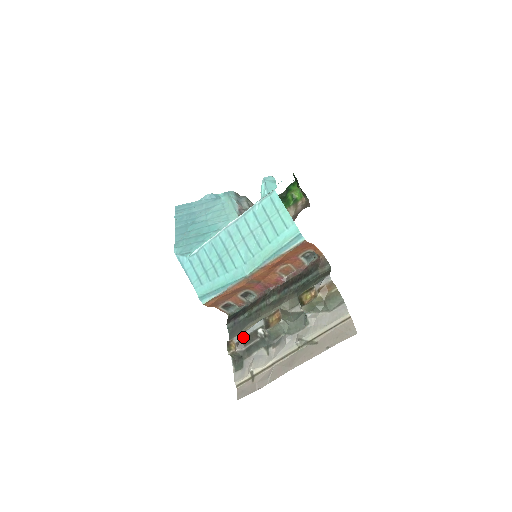
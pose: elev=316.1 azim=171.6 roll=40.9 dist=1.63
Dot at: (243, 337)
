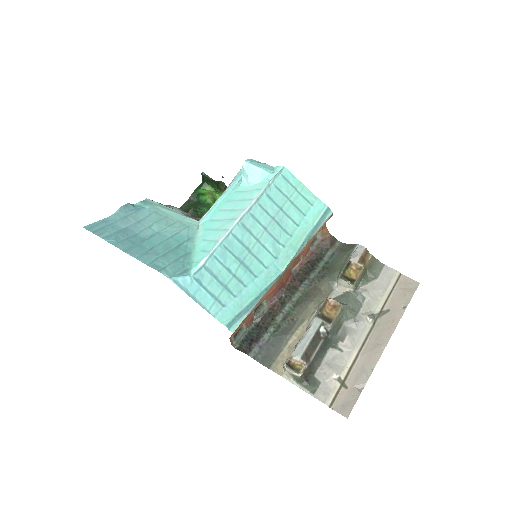
Dot at: (306, 347)
